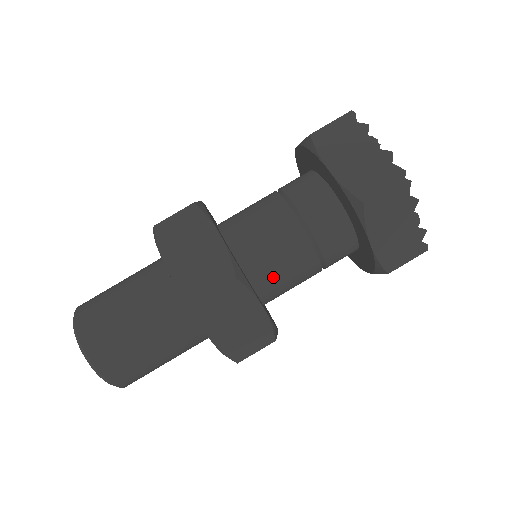
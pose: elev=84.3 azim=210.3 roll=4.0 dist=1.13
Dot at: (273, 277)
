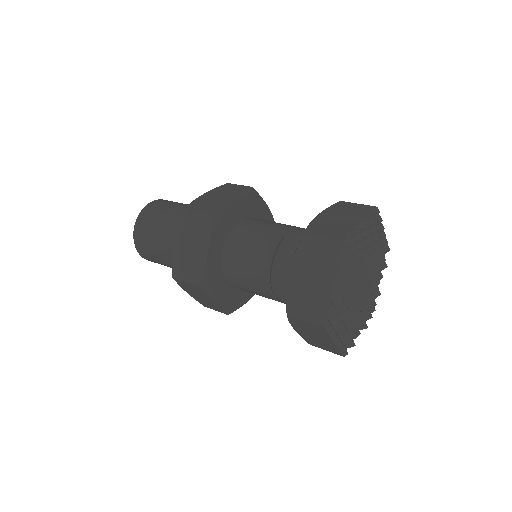
Dot at: (237, 254)
